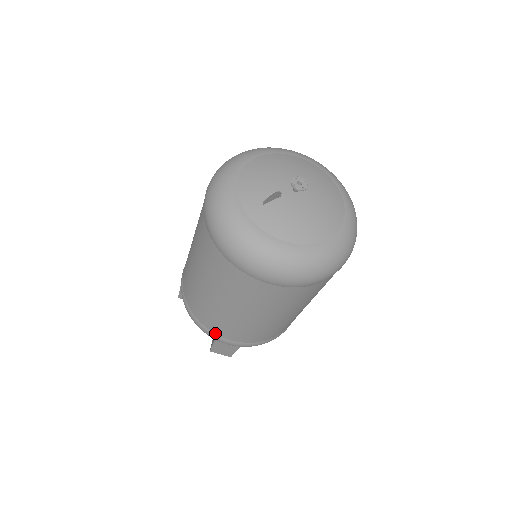
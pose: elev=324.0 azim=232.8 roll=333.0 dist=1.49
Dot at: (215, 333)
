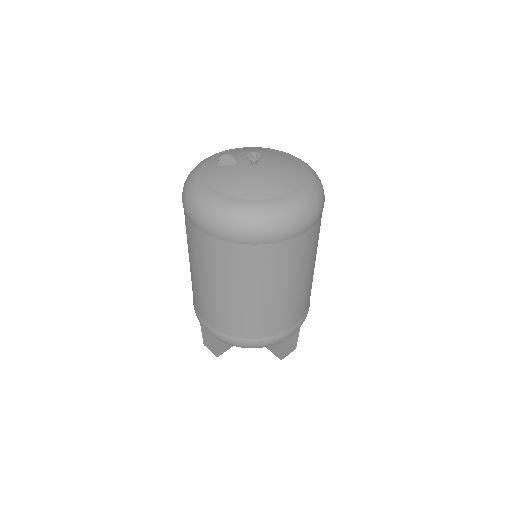
Dot at: (198, 312)
